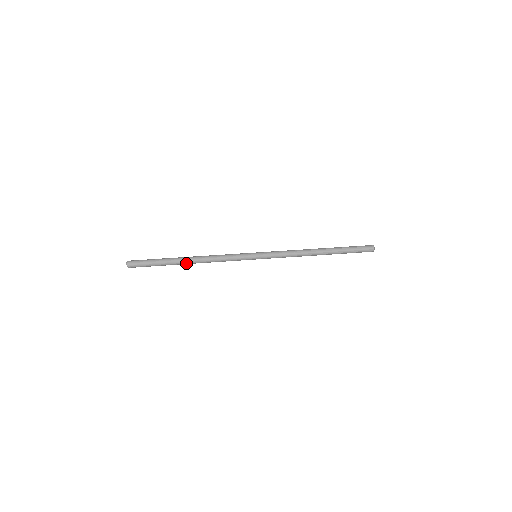
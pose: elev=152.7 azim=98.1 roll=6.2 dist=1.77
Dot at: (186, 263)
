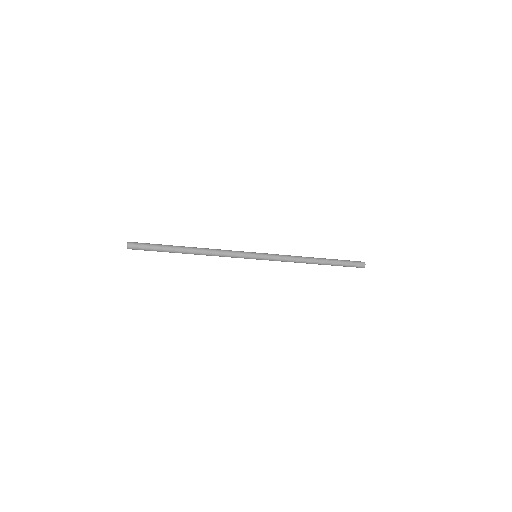
Dot at: (187, 253)
